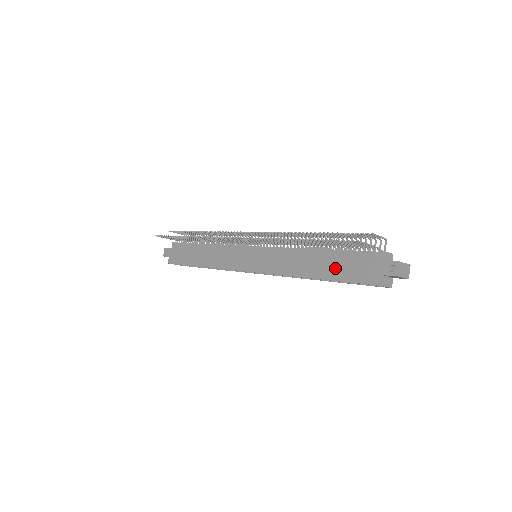
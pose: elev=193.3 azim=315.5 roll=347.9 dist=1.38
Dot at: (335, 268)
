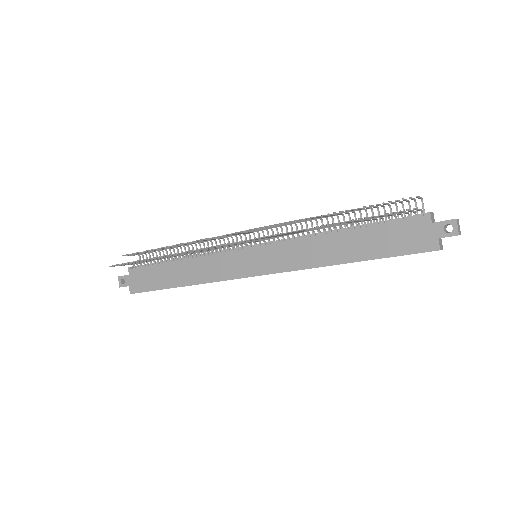
Dot at: (374, 245)
